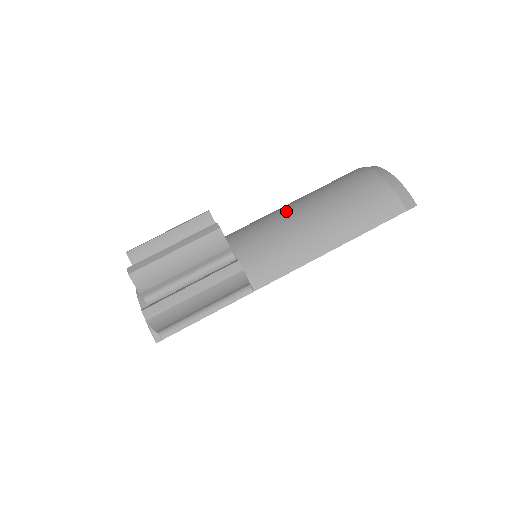
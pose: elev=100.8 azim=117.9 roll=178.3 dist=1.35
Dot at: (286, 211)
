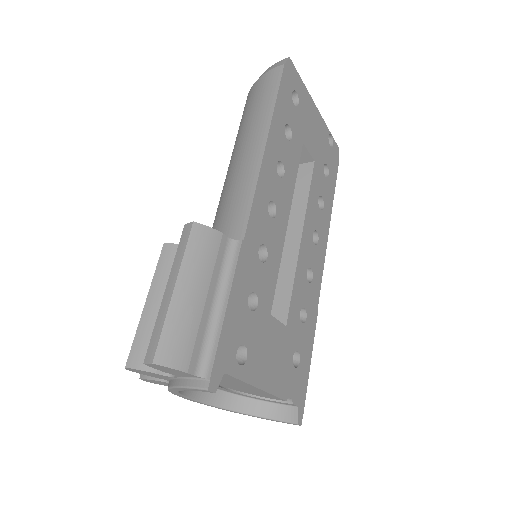
Dot at: occluded
